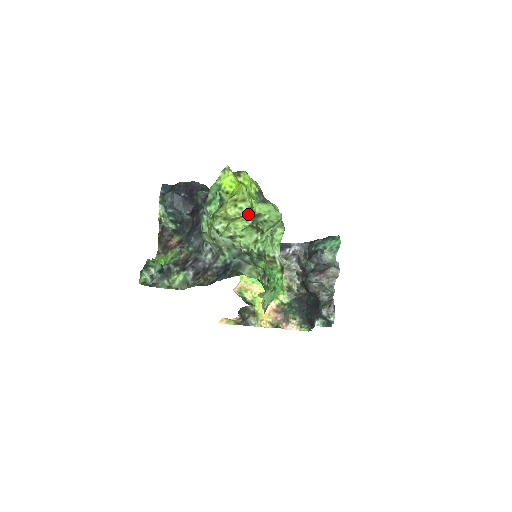
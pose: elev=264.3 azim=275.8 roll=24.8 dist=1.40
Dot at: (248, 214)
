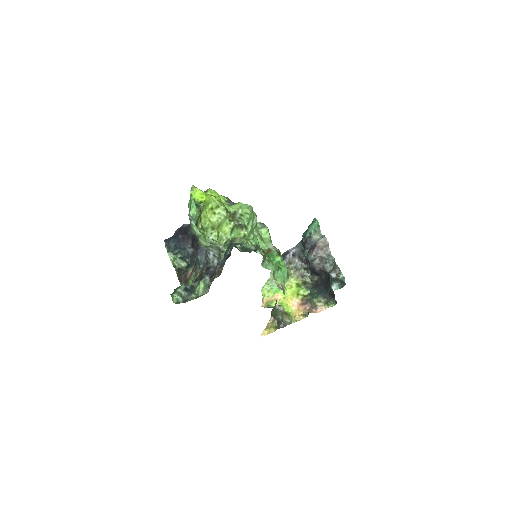
Dot at: (226, 215)
